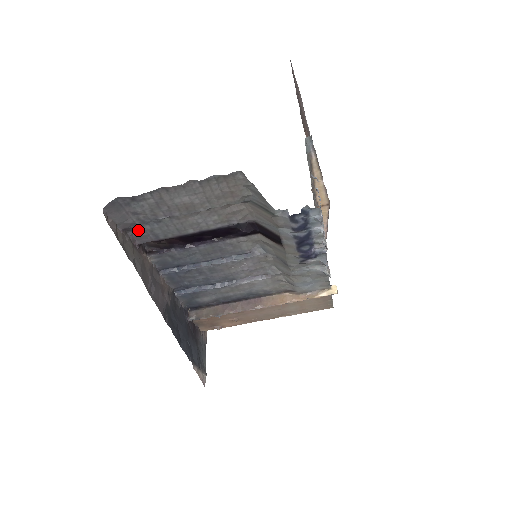
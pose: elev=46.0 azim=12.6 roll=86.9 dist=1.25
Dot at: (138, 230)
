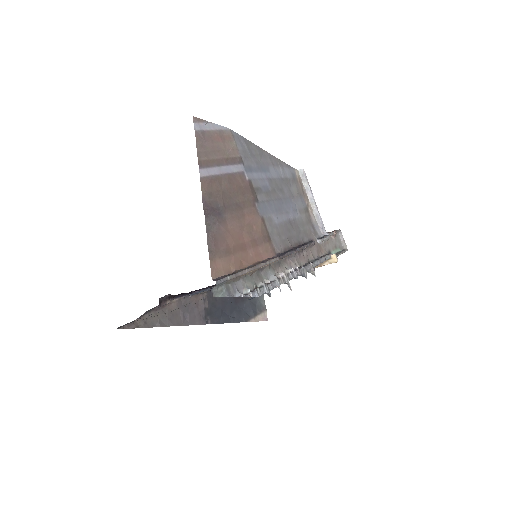
Dot at: occluded
